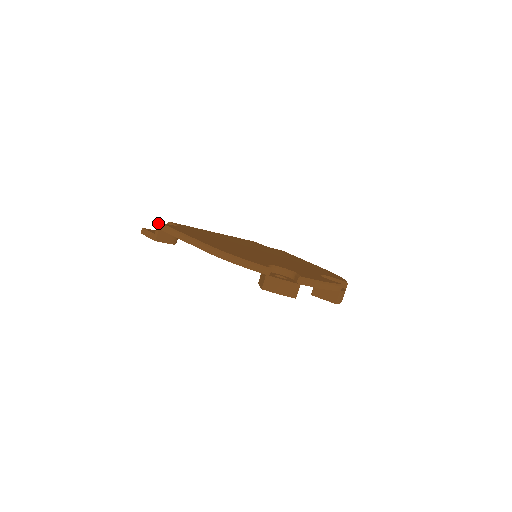
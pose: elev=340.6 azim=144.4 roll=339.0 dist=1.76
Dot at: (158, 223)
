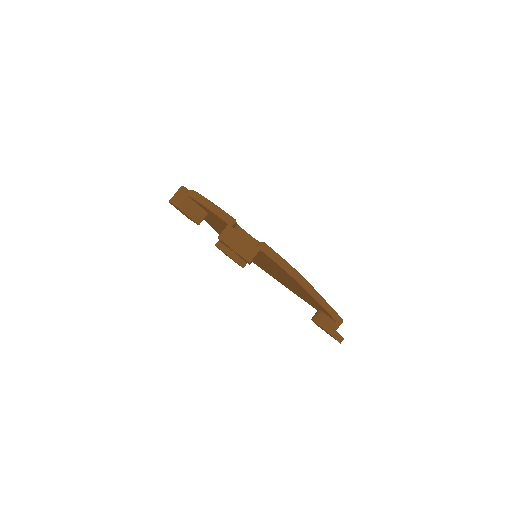
Dot at: occluded
